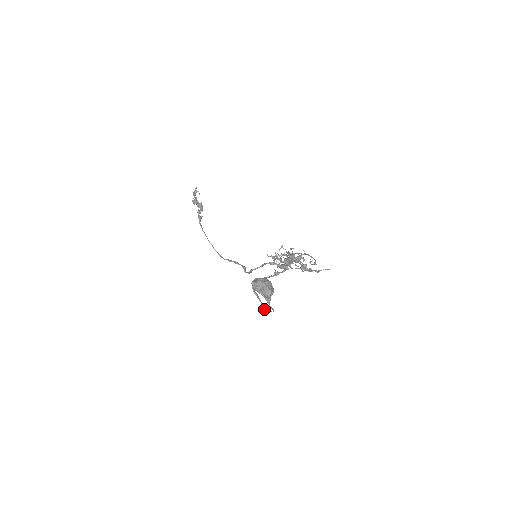
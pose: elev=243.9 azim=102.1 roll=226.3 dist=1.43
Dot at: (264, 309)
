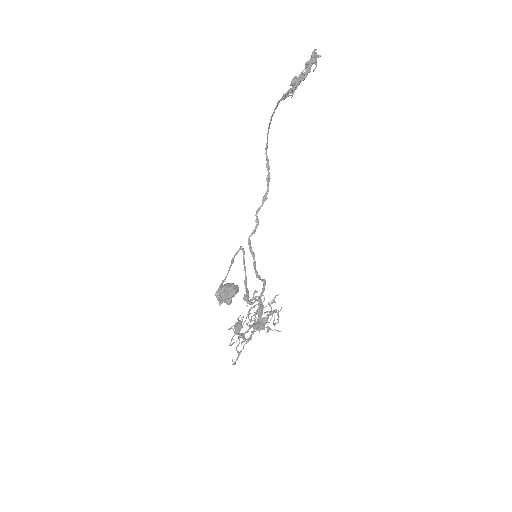
Dot at: occluded
